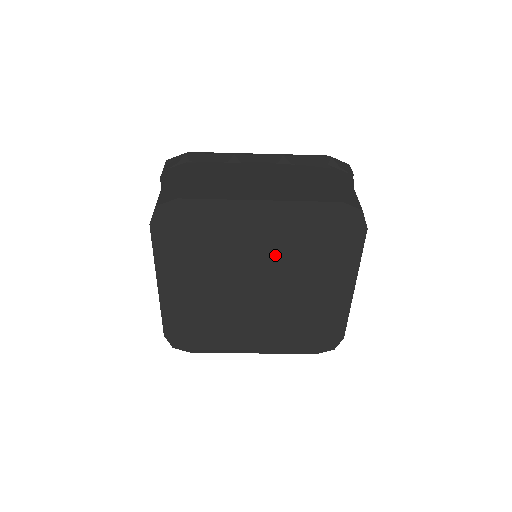
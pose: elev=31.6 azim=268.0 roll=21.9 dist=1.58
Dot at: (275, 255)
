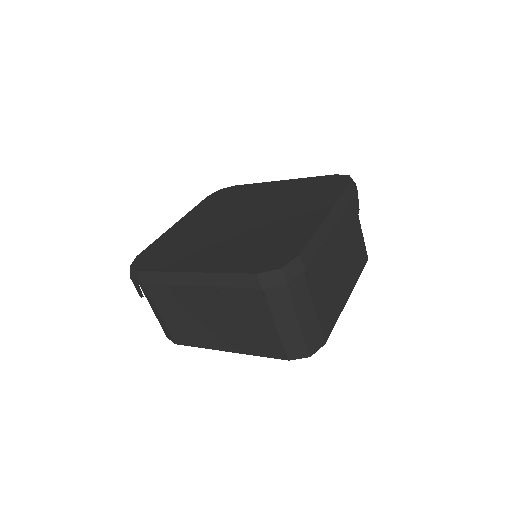
Dot at: occluded
